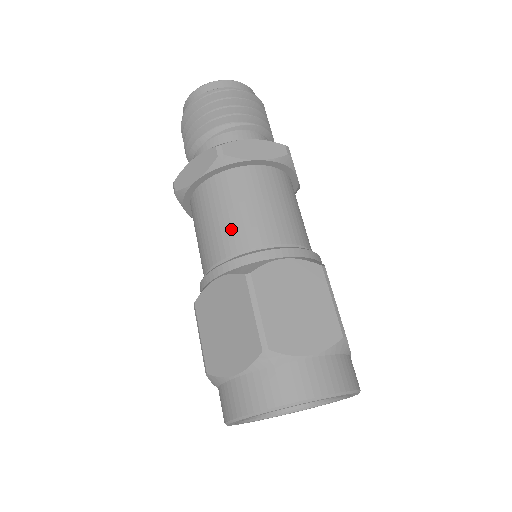
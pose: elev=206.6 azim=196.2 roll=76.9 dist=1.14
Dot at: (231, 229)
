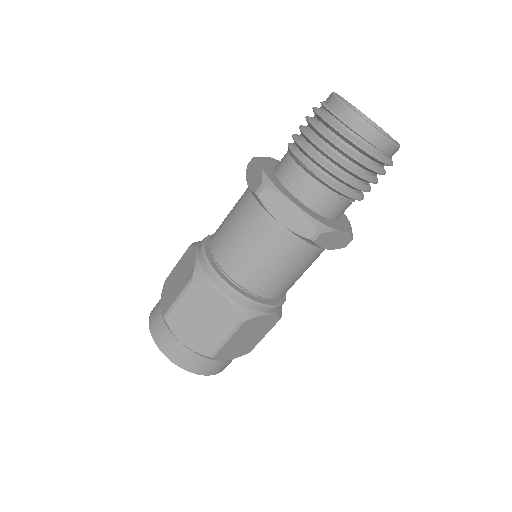
Dot at: (225, 241)
